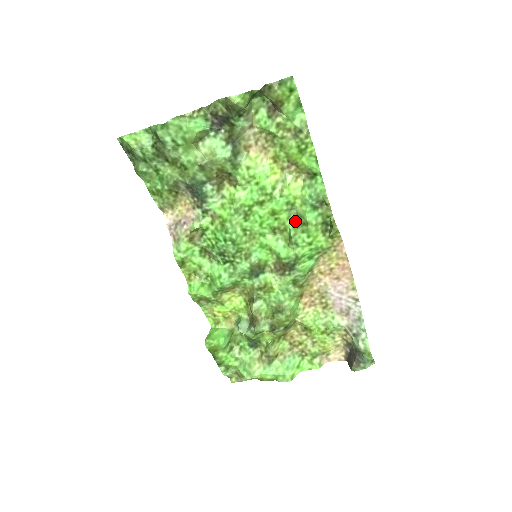
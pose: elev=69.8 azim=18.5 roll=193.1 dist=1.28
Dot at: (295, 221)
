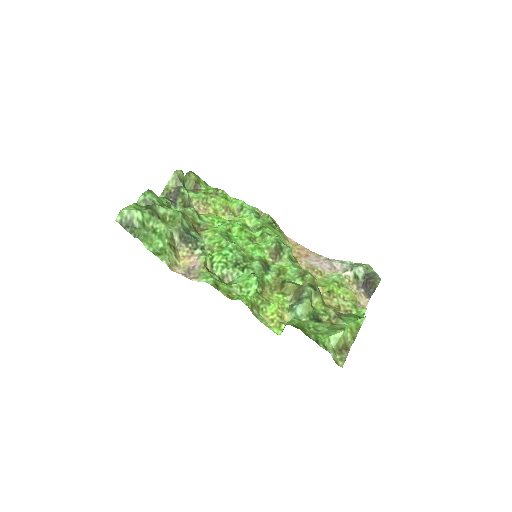
Dot at: (255, 230)
